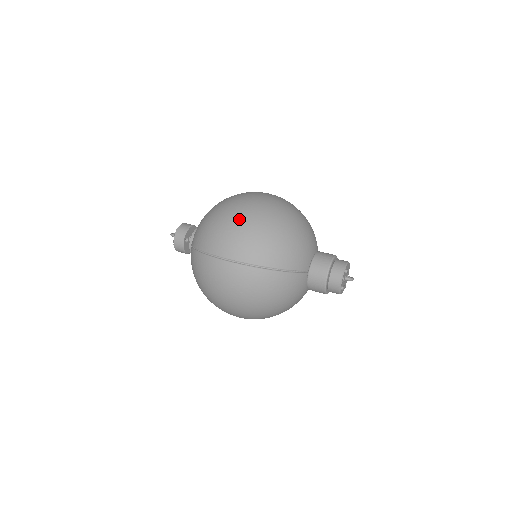
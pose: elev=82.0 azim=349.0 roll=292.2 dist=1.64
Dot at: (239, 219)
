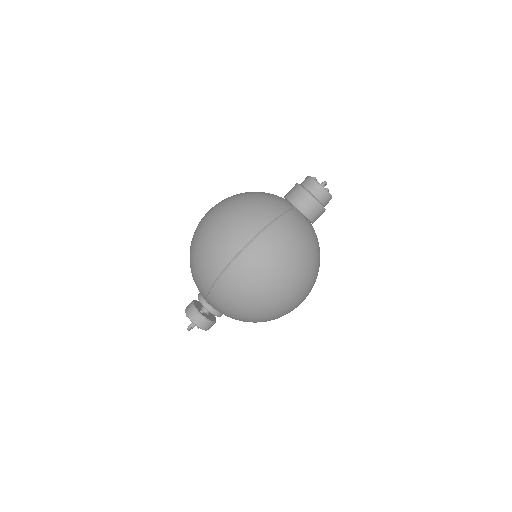
Dot at: (212, 228)
